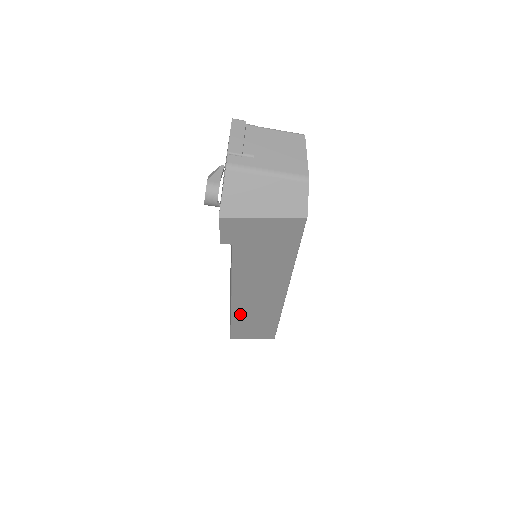
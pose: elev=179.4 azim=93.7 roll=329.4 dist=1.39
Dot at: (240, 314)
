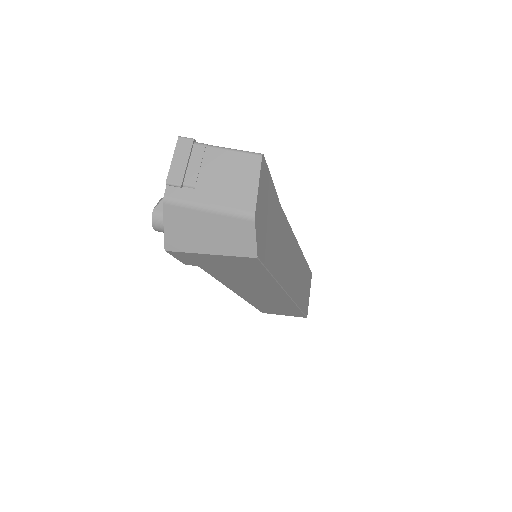
Dot at: (255, 302)
